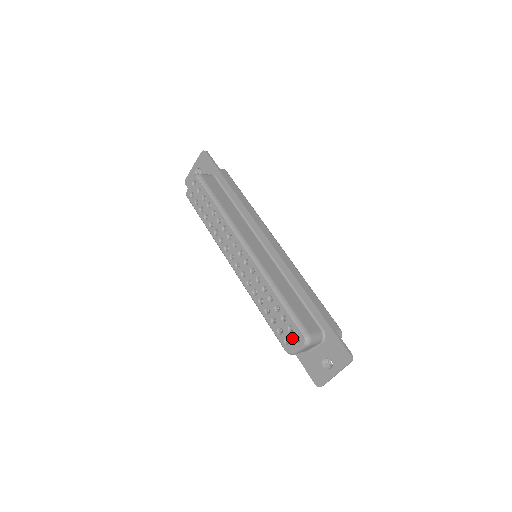
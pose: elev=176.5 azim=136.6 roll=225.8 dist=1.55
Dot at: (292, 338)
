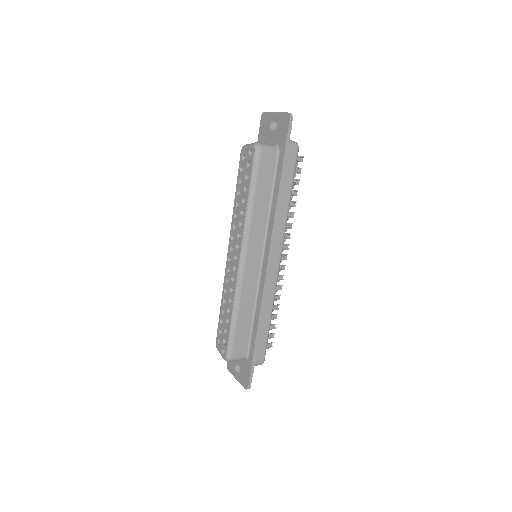
Dot at: (222, 346)
